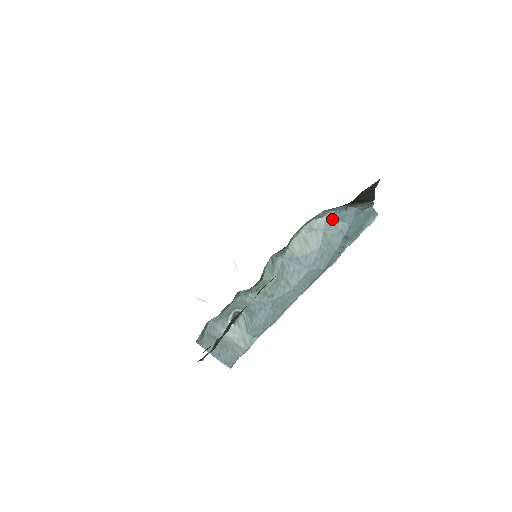
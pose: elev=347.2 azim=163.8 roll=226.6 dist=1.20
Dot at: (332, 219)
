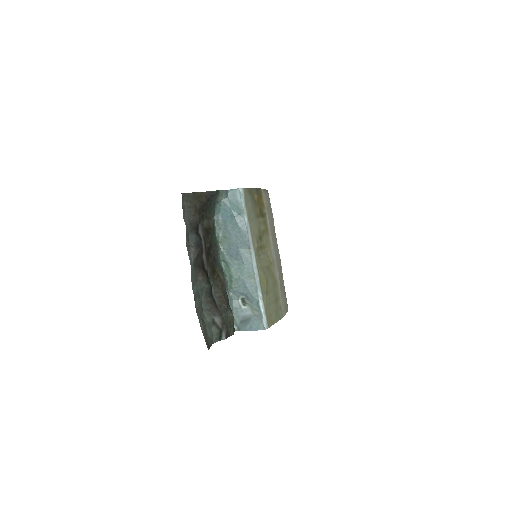
Dot at: (223, 216)
